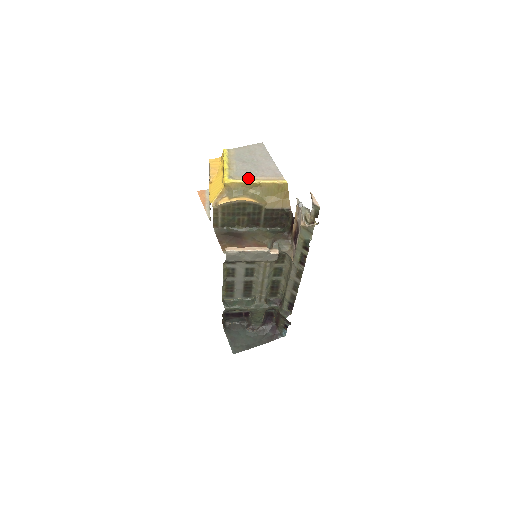
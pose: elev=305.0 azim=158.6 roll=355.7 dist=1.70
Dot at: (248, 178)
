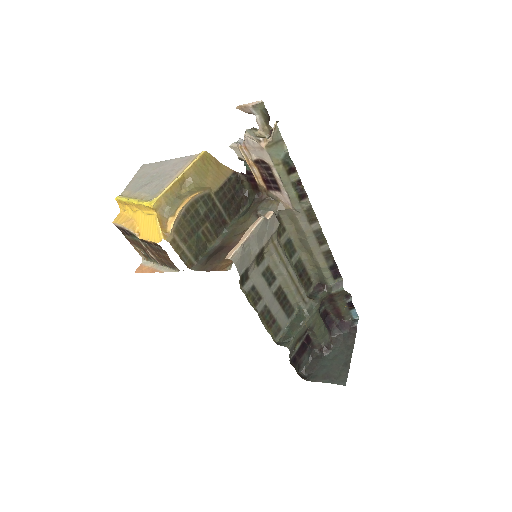
Dot at: (167, 185)
